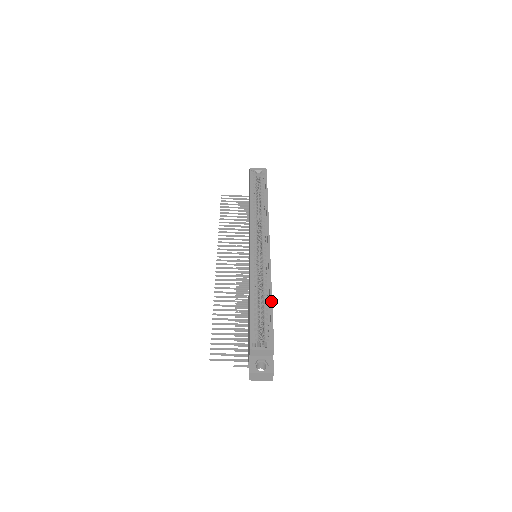
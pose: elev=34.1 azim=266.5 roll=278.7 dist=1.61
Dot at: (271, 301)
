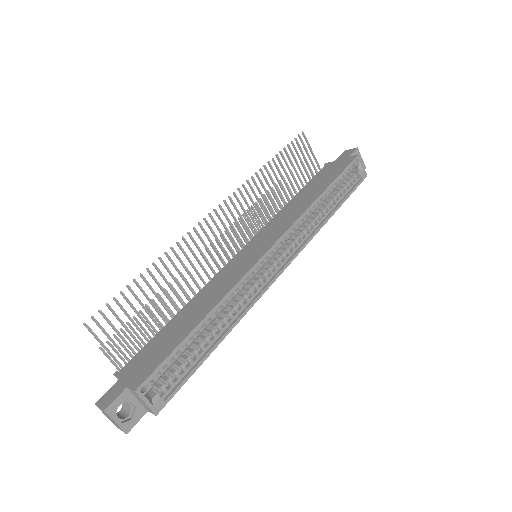
Dot at: (215, 347)
